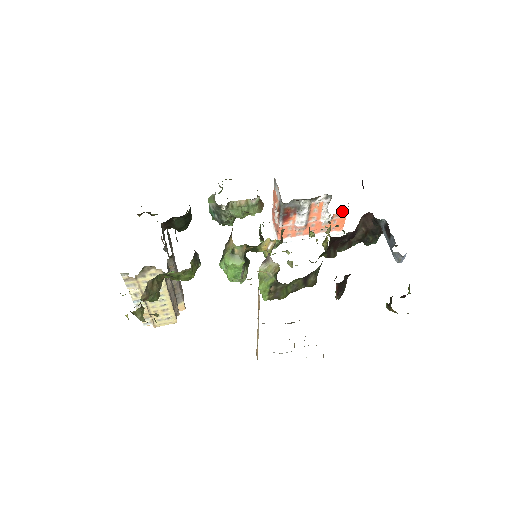
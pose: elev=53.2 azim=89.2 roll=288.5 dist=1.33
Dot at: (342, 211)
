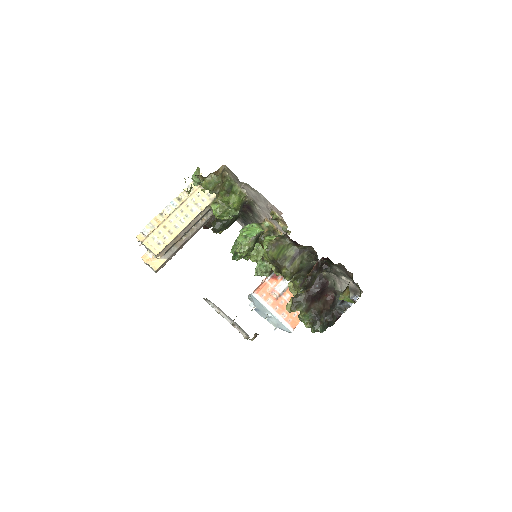
Dot at: occluded
